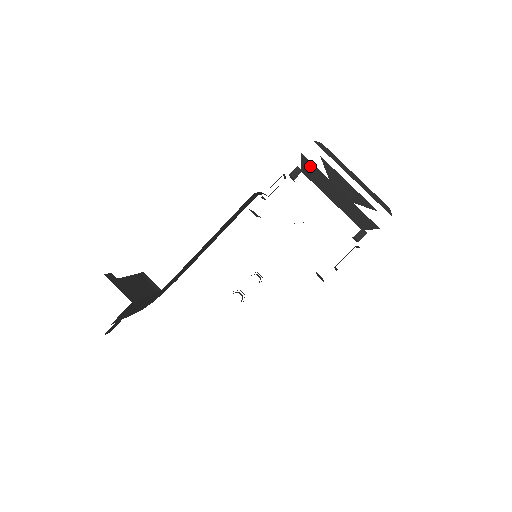
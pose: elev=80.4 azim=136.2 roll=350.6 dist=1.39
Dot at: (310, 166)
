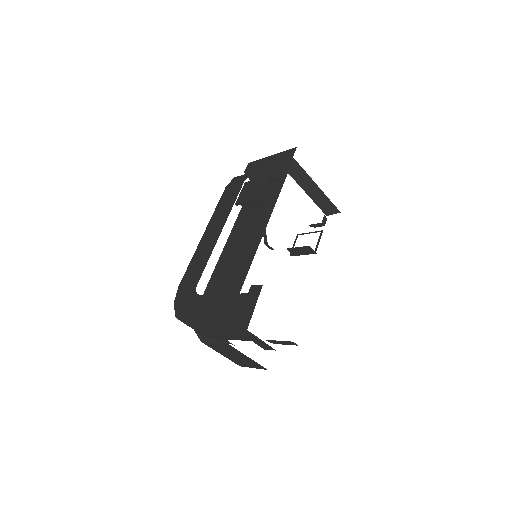
Dot at: (298, 168)
